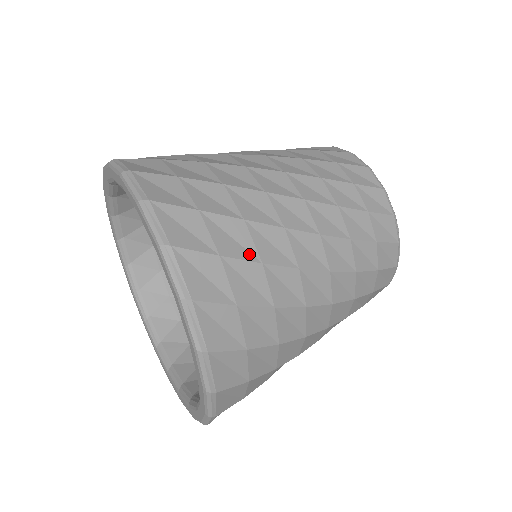
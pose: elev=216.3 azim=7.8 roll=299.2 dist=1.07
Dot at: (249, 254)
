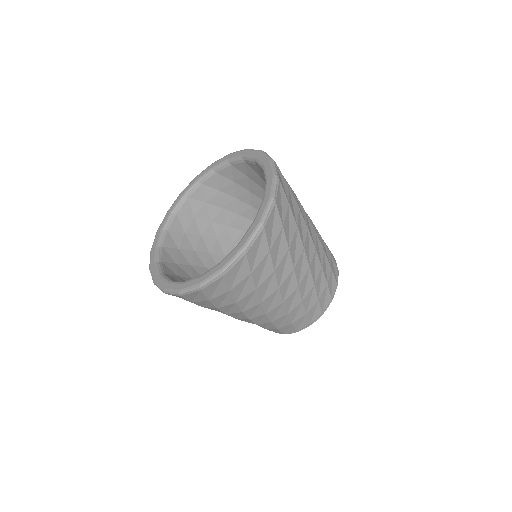
Dot at: (295, 200)
